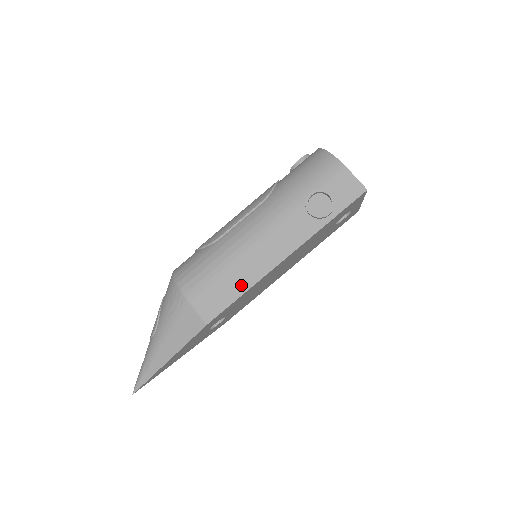
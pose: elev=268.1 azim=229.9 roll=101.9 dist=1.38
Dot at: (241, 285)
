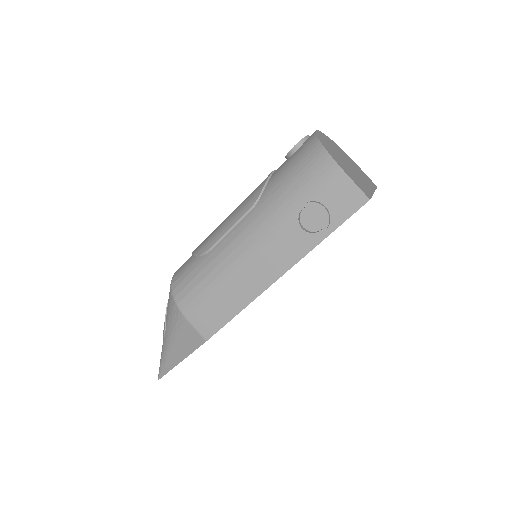
Dot at: (235, 305)
